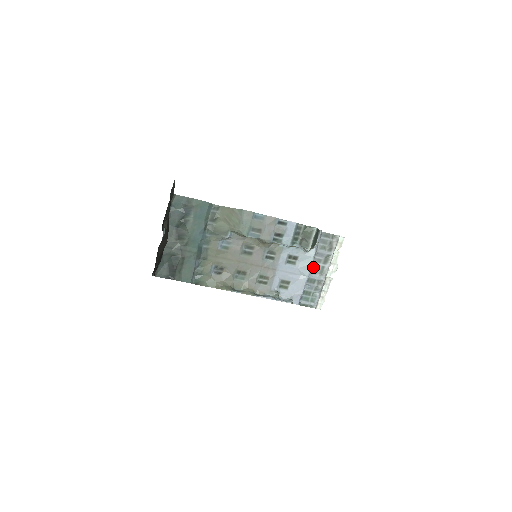
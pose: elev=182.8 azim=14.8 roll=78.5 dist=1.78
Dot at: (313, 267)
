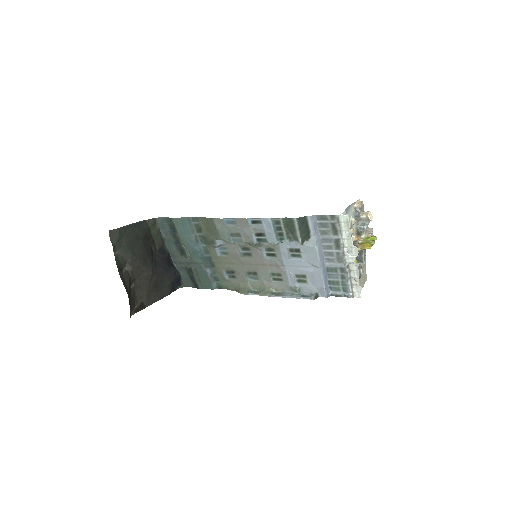
Dot at: (326, 255)
